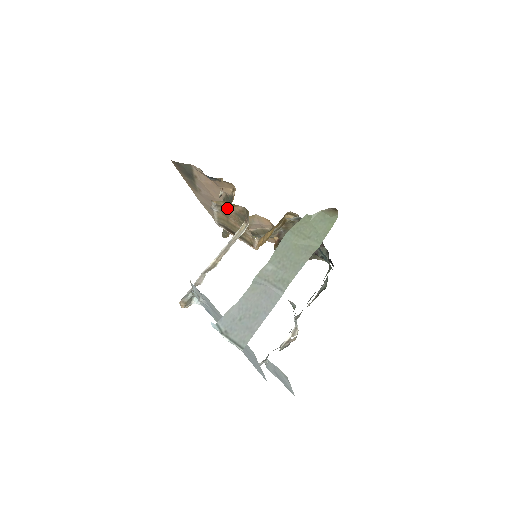
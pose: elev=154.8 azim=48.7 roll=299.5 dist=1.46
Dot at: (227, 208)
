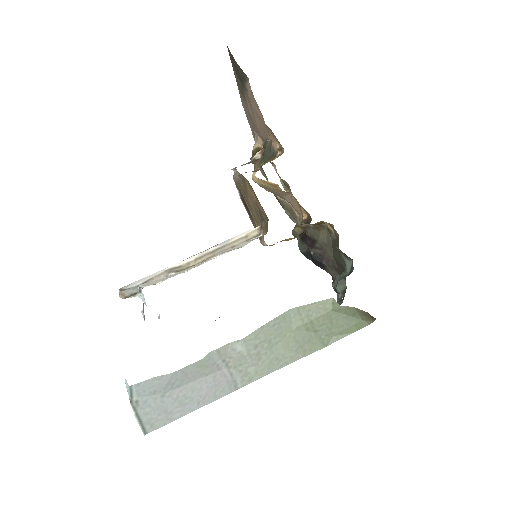
Dot at: (250, 189)
